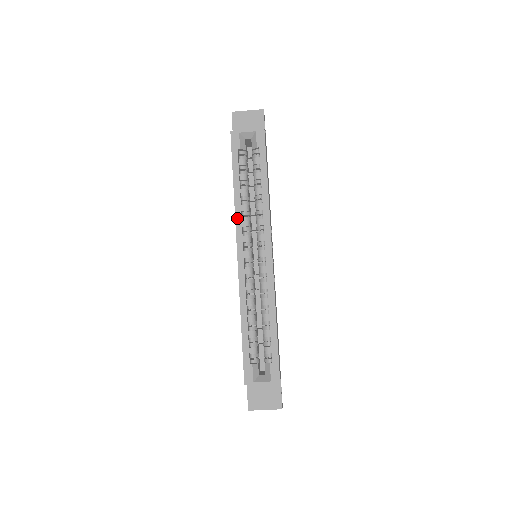
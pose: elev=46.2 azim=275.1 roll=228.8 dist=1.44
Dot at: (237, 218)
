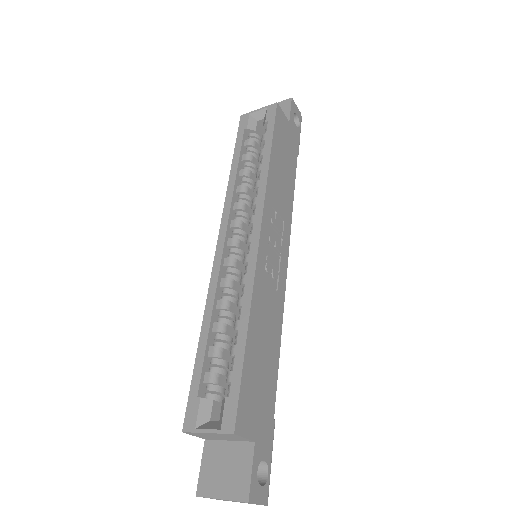
Dot at: (227, 199)
